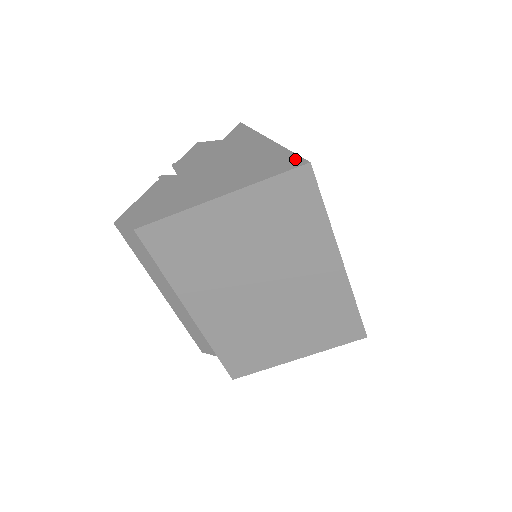
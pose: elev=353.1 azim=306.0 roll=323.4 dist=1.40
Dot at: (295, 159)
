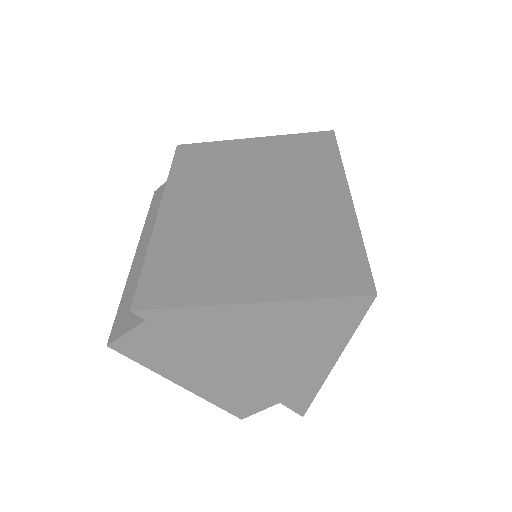
Dot at: occluded
